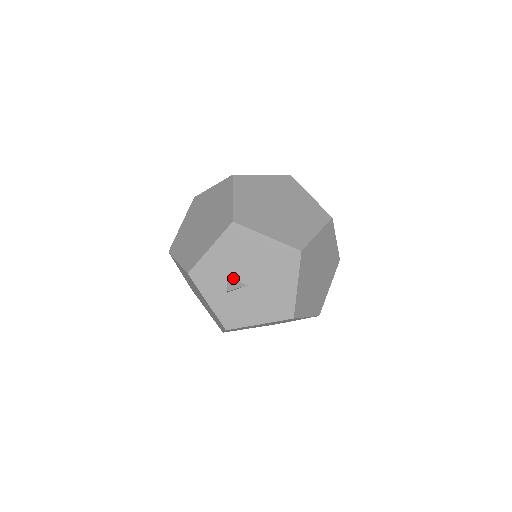
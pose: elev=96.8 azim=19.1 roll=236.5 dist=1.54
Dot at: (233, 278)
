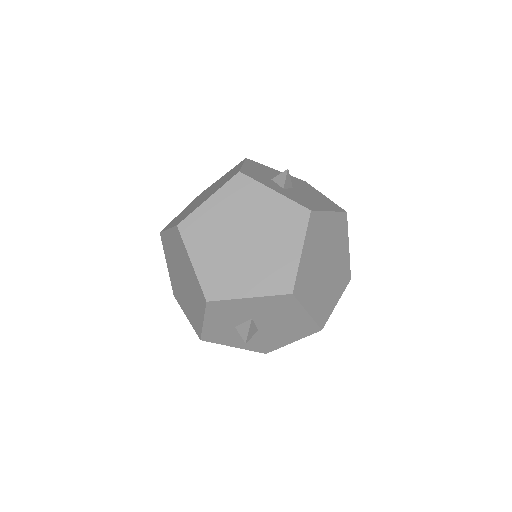
Dot at: occluded
